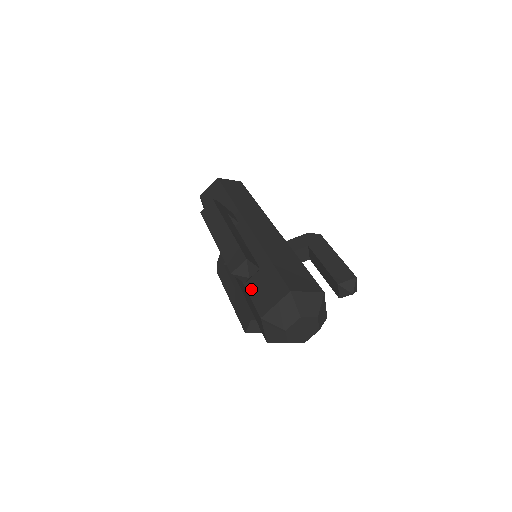
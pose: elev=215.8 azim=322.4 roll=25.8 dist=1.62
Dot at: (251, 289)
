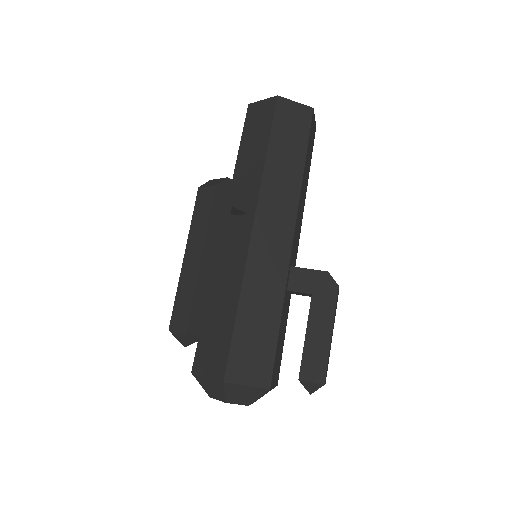
Dot at: occluded
